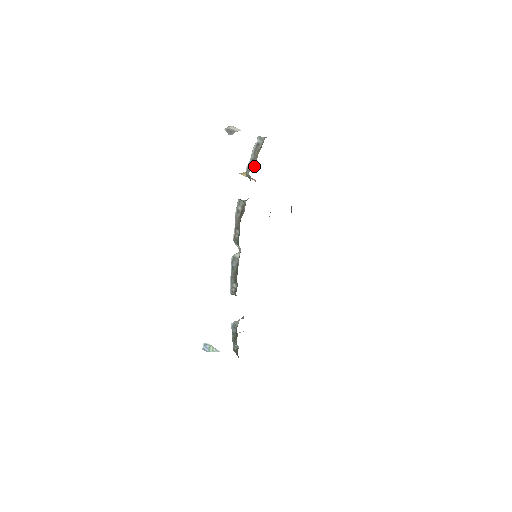
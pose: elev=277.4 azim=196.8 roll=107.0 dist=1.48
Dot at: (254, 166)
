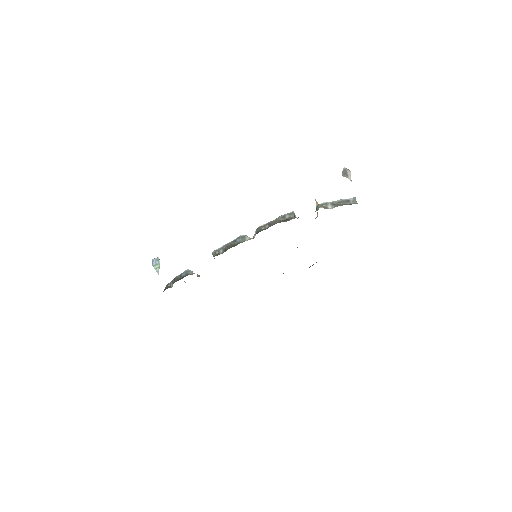
Dot at: (329, 208)
